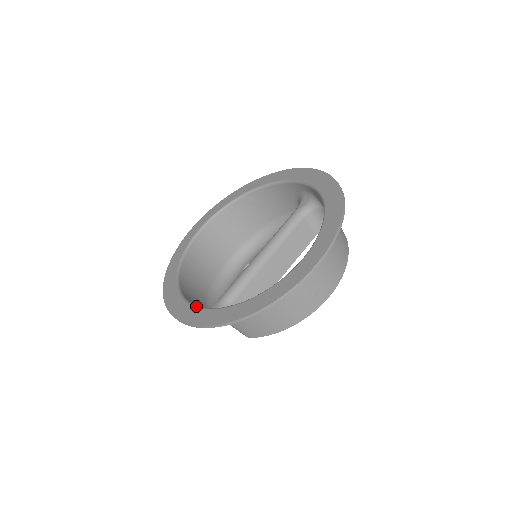
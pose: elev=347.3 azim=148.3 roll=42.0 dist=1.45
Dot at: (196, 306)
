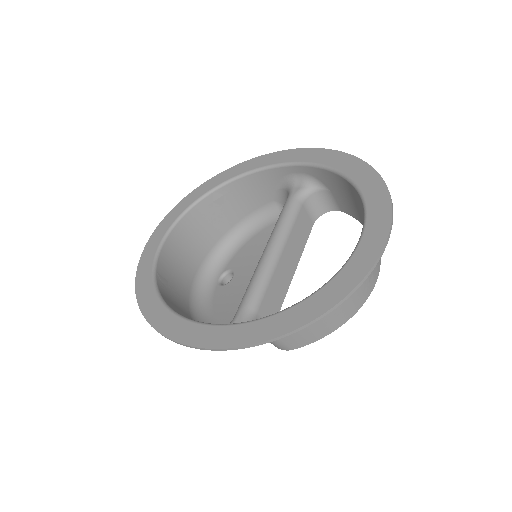
Dot at: (224, 324)
